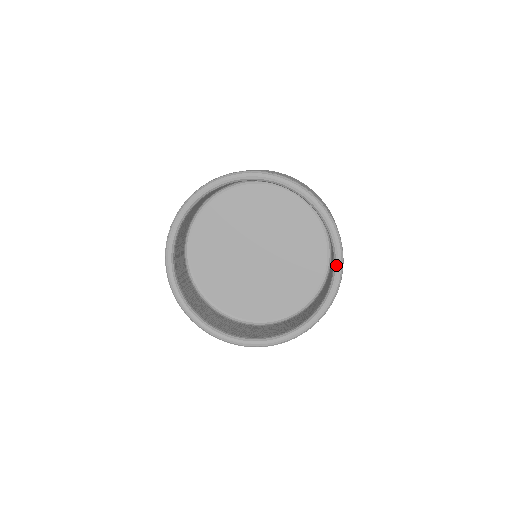
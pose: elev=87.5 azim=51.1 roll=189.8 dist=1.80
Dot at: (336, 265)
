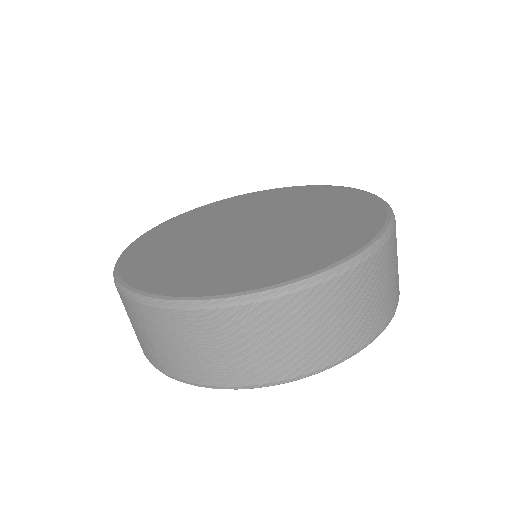
Dot at: occluded
